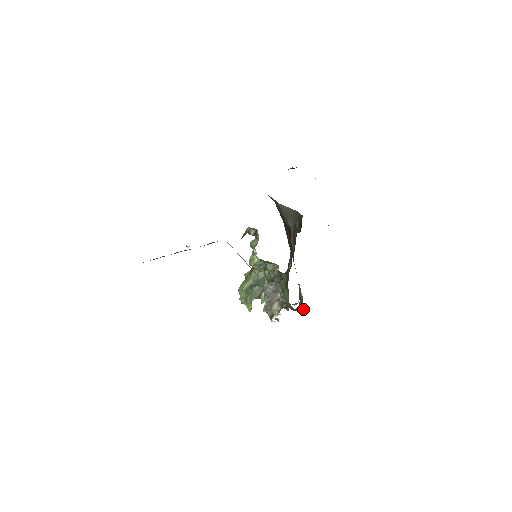
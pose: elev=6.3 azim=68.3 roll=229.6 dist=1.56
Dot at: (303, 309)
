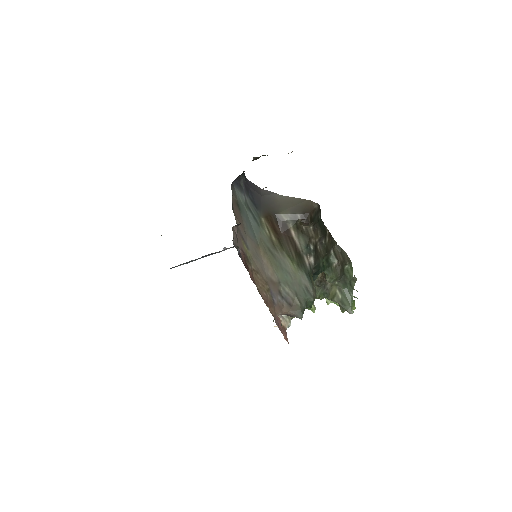
Dot at: (302, 315)
